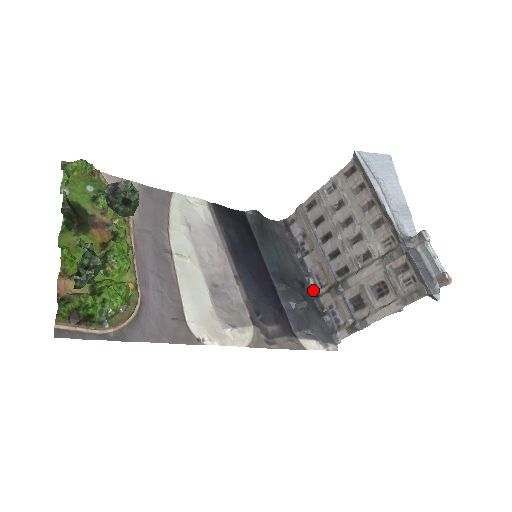
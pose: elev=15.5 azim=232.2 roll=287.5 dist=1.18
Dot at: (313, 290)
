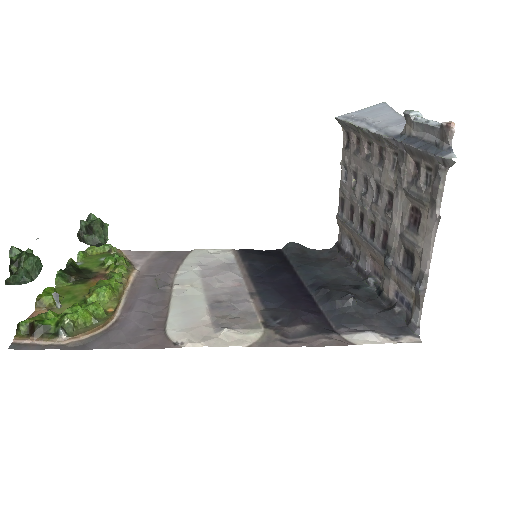
Dot at: (375, 290)
